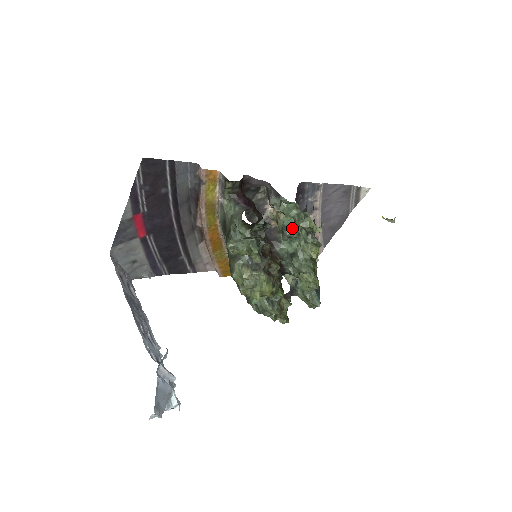
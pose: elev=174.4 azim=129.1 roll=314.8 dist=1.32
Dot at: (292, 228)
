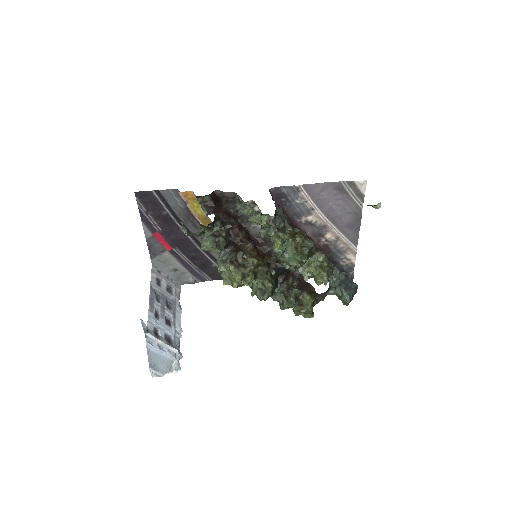
Dot at: occluded
